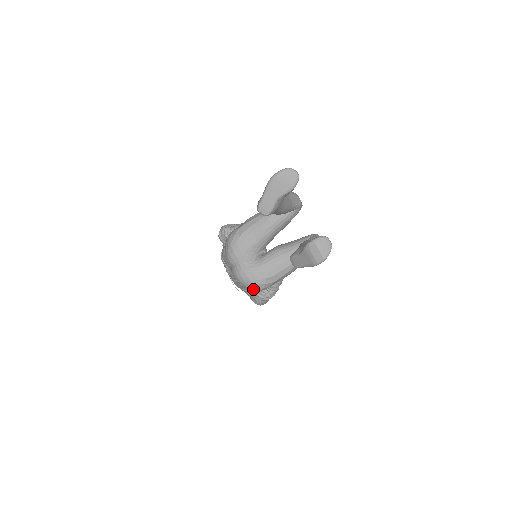
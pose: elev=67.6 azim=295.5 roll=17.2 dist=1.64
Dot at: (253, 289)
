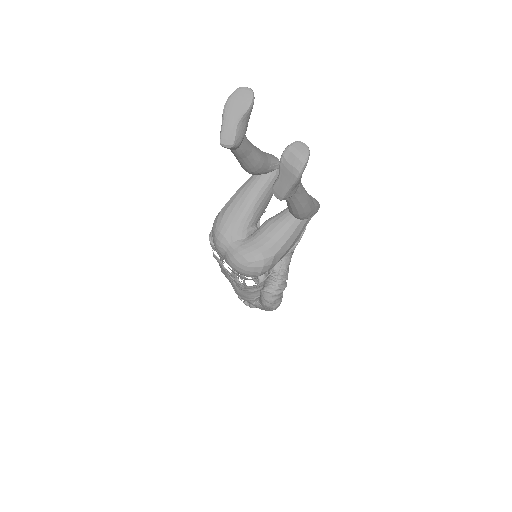
Dot at: (252, 271)
